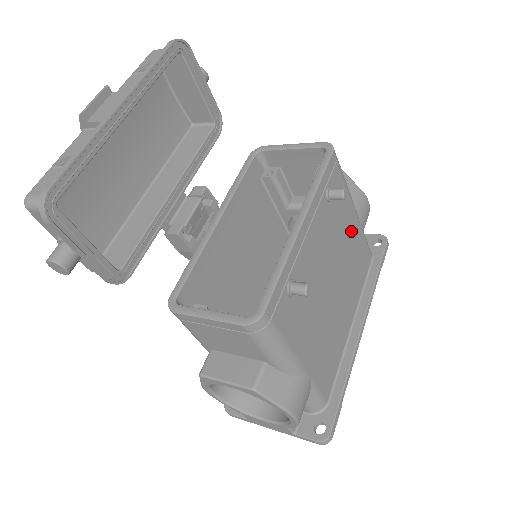
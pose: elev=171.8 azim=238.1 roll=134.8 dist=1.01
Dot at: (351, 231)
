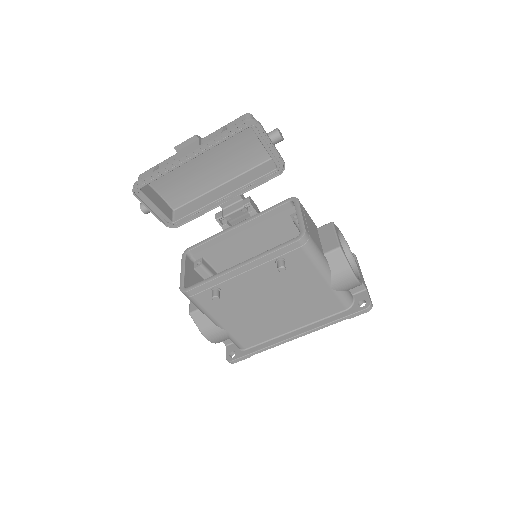
Dot at: (312, 286)
